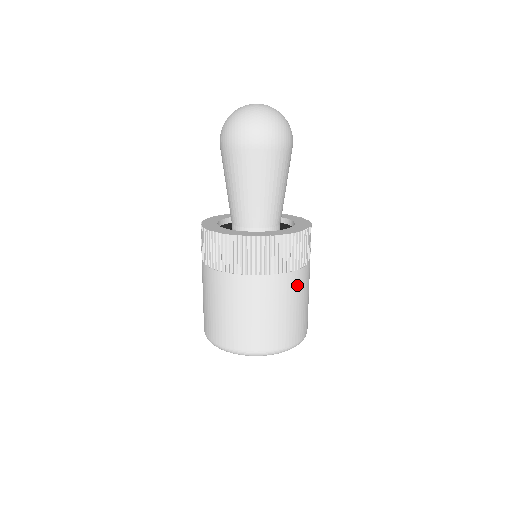
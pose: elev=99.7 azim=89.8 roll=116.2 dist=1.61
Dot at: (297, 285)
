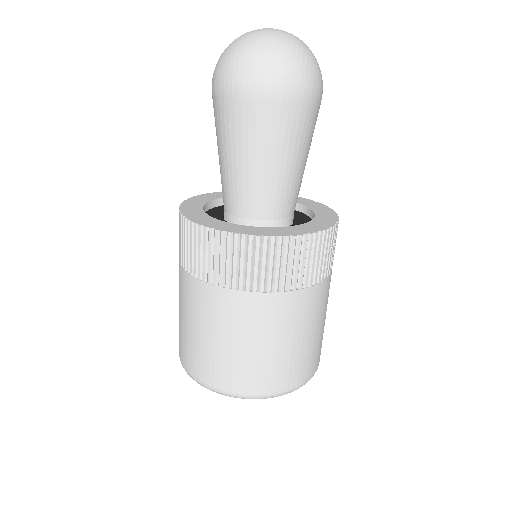
Dot at: (311, 306)
